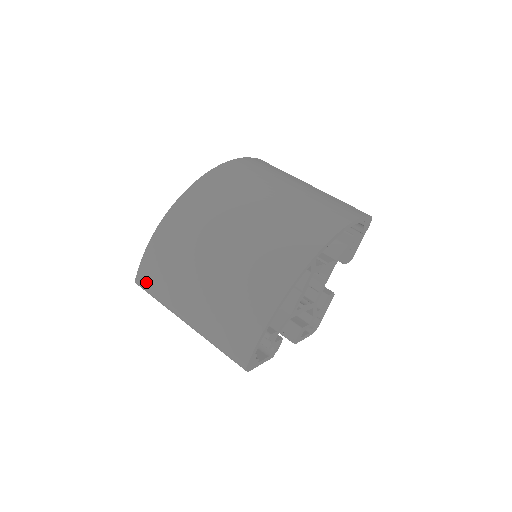
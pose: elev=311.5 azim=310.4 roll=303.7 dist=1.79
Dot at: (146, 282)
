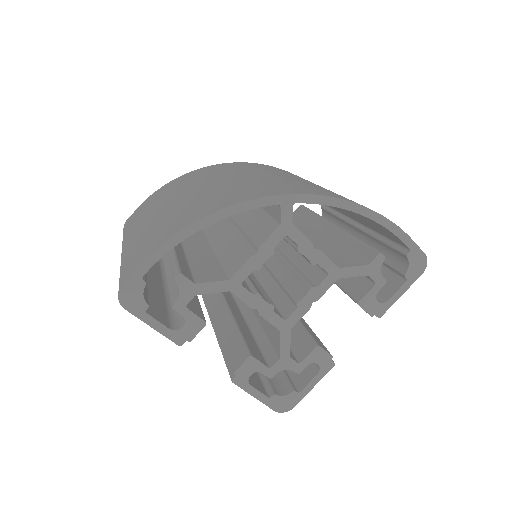
Dot at: (129, 222)
